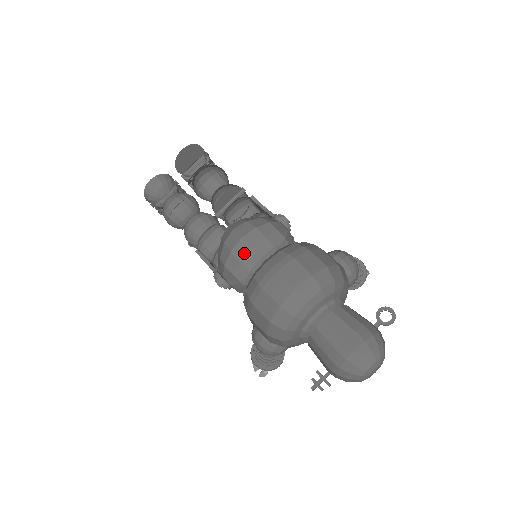
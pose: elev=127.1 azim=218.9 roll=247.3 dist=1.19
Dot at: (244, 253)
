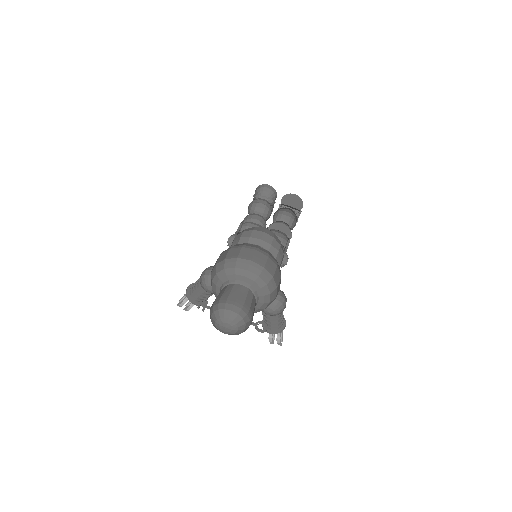
Dot at: (256, 236)
